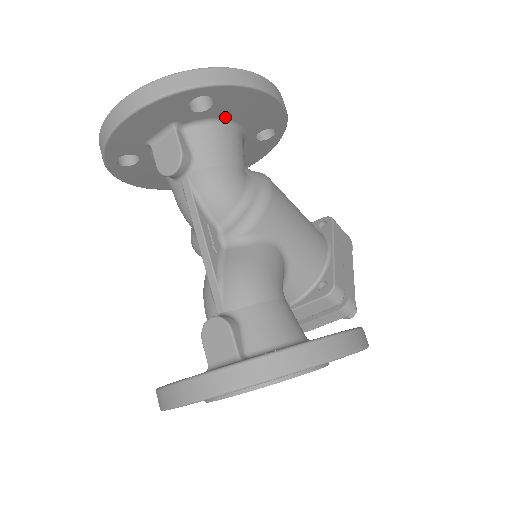
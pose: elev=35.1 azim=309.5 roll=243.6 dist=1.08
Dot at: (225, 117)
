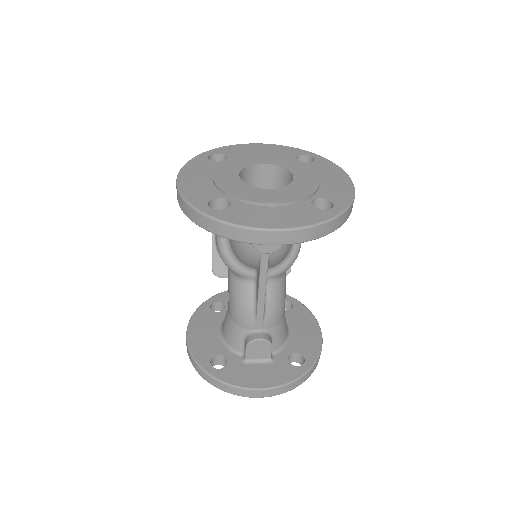
Dot at: occluded
